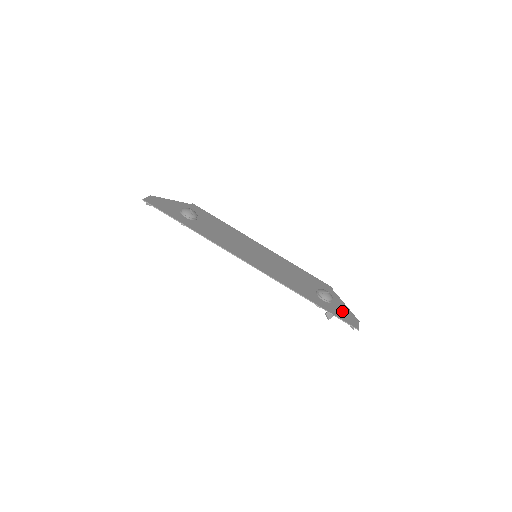
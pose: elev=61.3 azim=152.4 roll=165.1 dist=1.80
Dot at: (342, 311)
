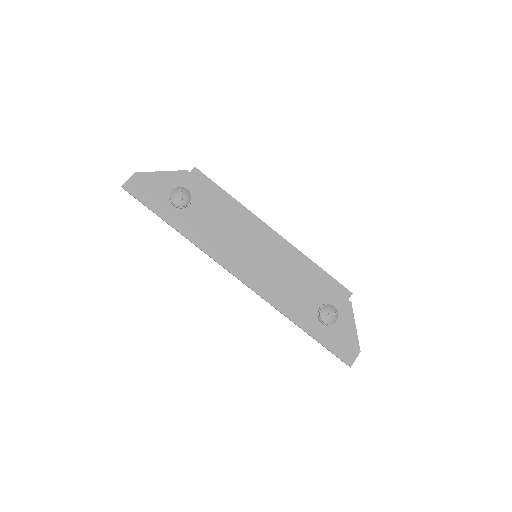
Dot at: (342, 338)
